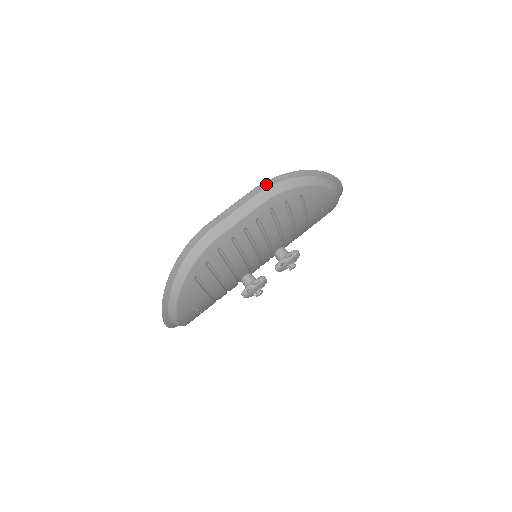
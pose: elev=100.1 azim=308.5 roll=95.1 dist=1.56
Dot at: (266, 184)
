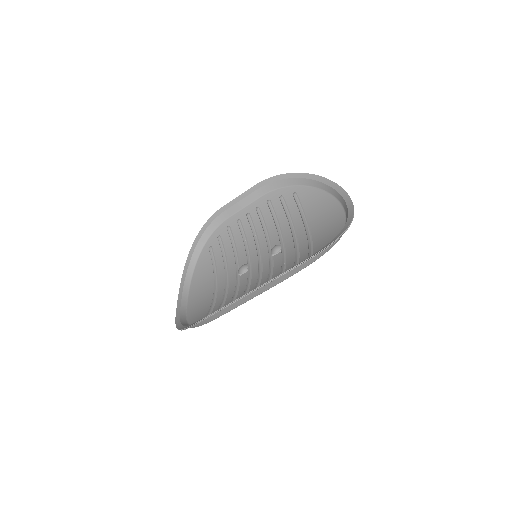
Dot at: (279, 277)
